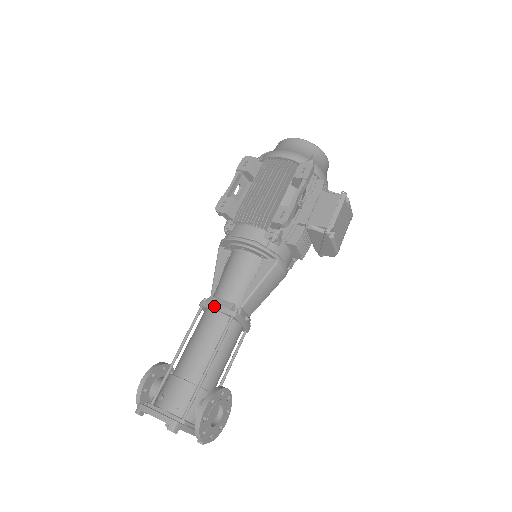
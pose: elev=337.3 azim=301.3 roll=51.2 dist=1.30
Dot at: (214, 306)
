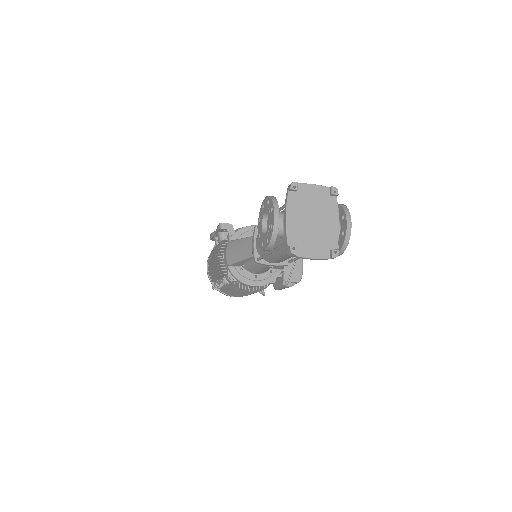
Dot at: occluded
